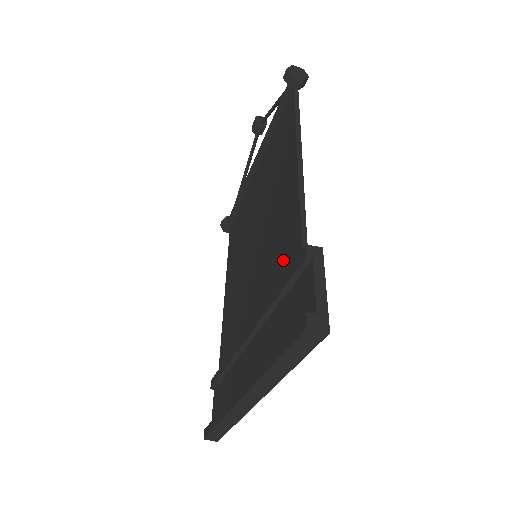
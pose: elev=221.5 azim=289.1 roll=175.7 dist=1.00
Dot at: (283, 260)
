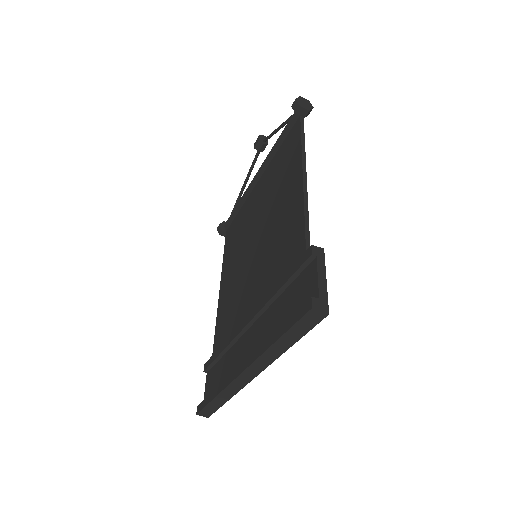
Dot at: (286, 258)
